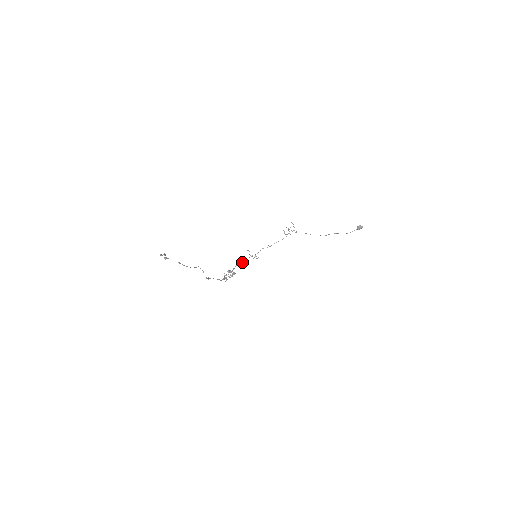
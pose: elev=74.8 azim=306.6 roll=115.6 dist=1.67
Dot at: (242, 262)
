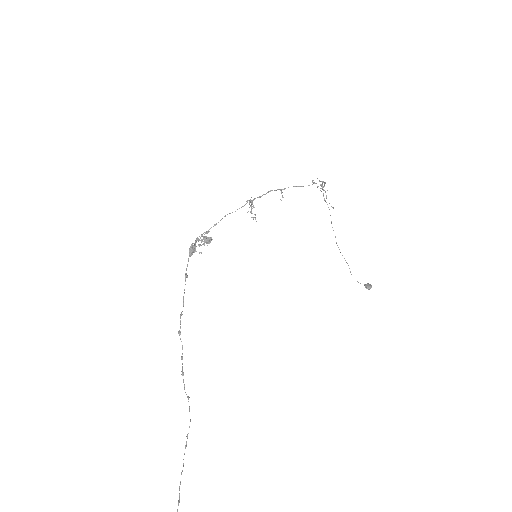
Dot at: (232, 212)
